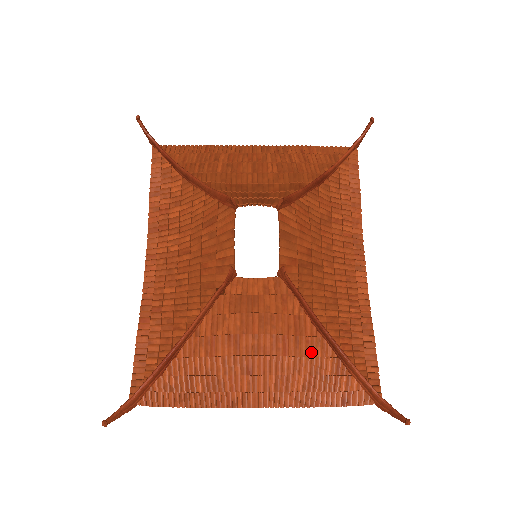
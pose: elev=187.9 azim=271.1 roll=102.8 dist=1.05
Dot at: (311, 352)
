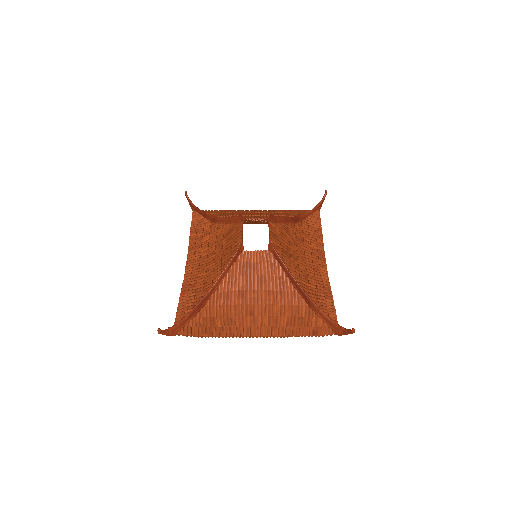
Dot at: (291, 302)
